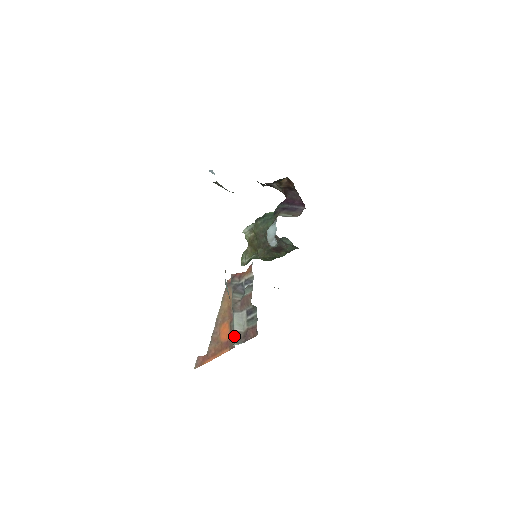
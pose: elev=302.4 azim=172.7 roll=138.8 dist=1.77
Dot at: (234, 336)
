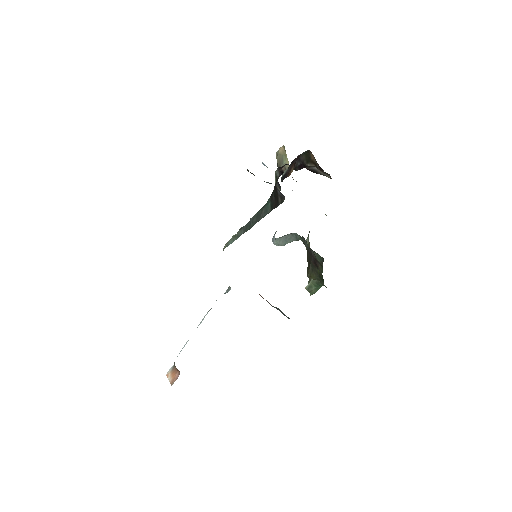
Dot at: occluded
